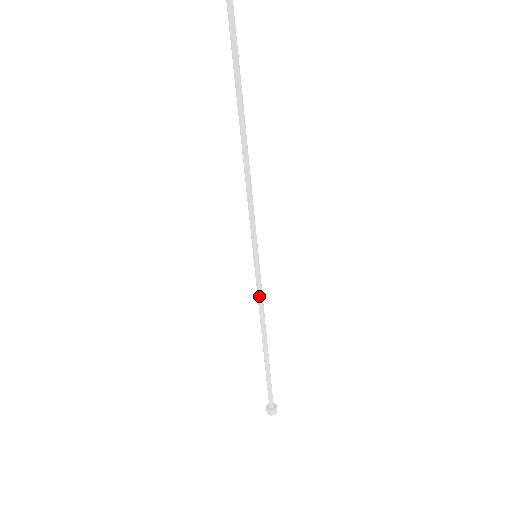
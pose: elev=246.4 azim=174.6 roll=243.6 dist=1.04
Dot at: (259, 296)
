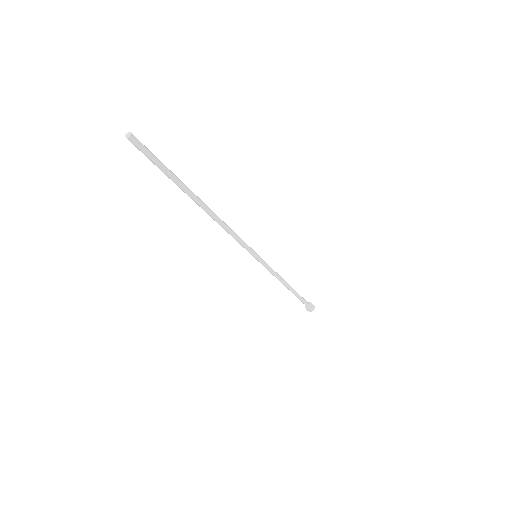
Dot at: (272, 272)
